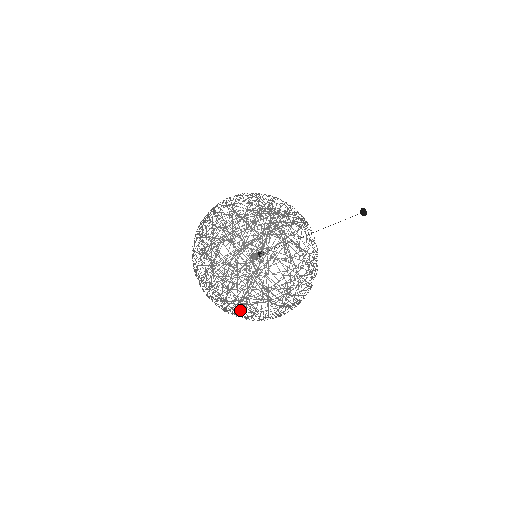
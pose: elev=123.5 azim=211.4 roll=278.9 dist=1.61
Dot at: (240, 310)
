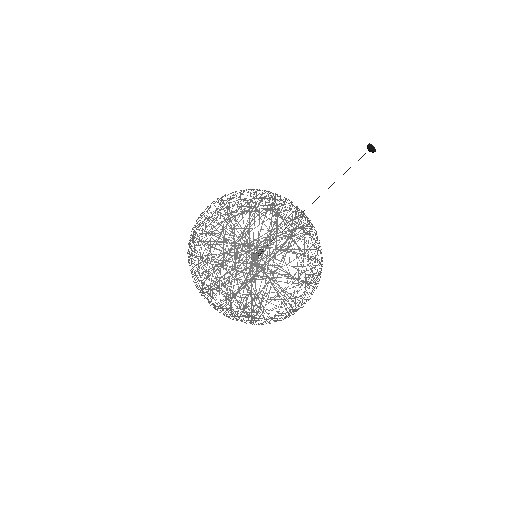
Dot at: occluded
